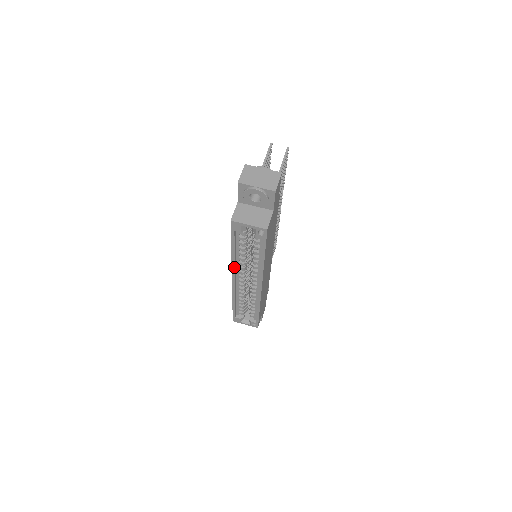
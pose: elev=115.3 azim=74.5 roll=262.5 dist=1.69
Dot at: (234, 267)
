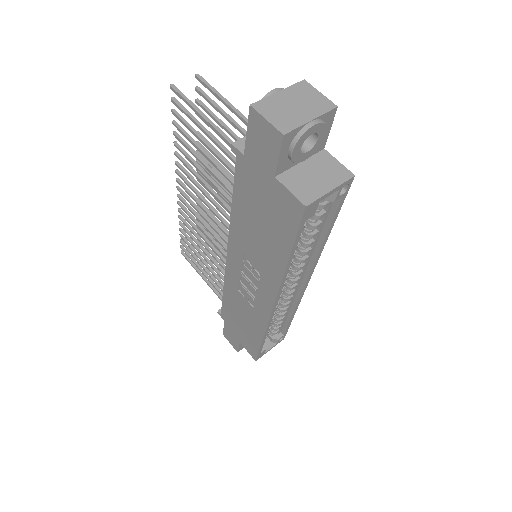
Dot at: (283, 285)
